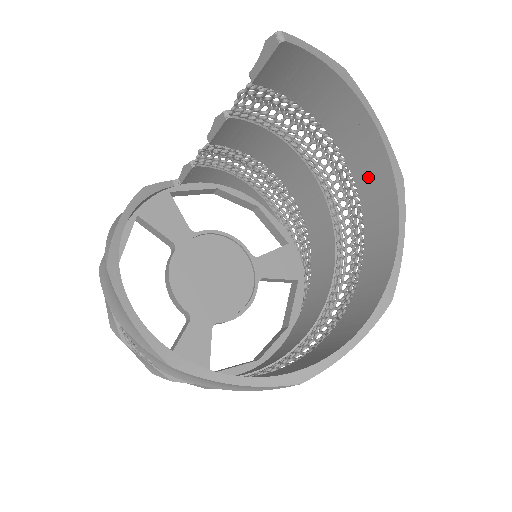
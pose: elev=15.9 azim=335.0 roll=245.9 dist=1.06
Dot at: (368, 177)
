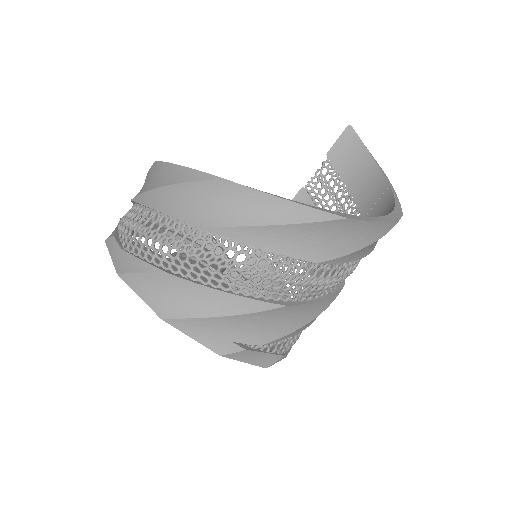
Dot at: occluded
